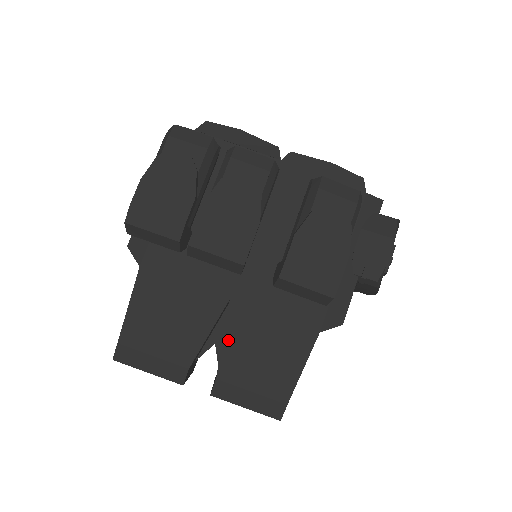
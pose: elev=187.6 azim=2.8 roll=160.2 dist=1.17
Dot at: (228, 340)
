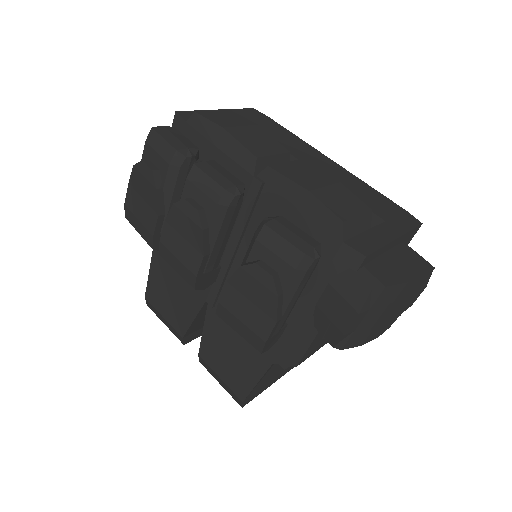
Dot at: (206, 331)
